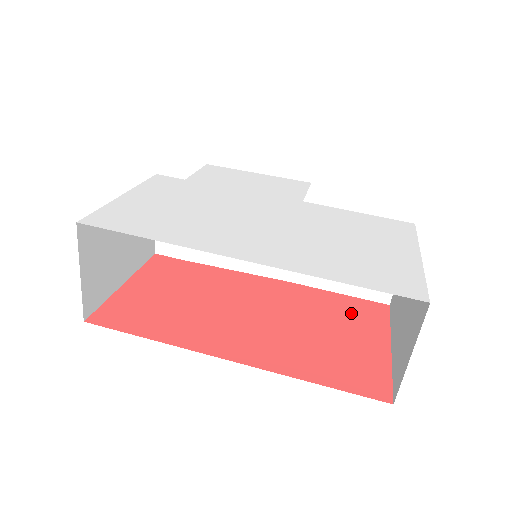
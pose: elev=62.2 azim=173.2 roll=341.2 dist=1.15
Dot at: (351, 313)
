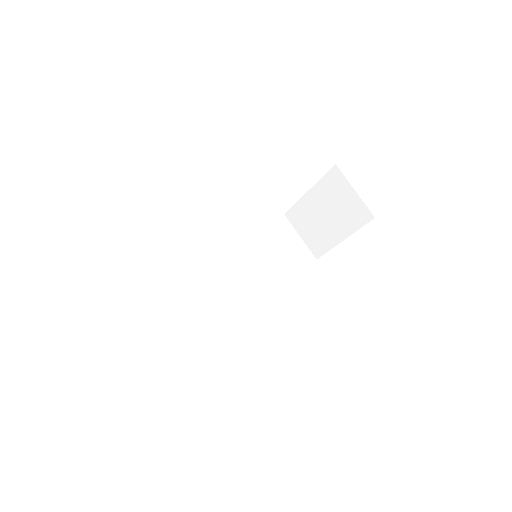
Dot at: occluded
